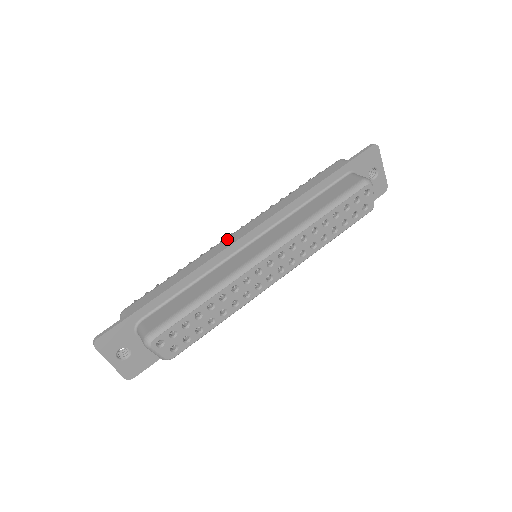
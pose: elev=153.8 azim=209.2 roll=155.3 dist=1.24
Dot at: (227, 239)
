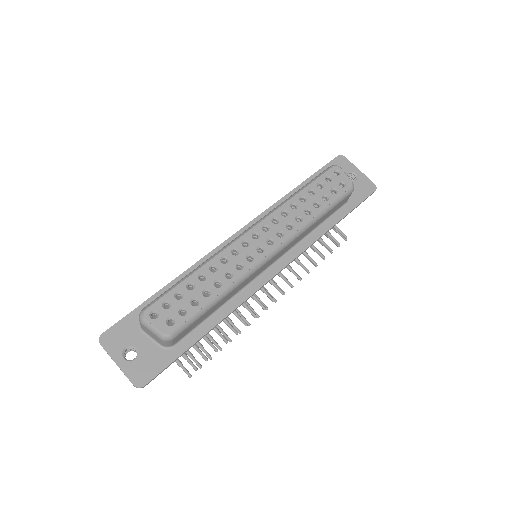
Dot at: occluded
